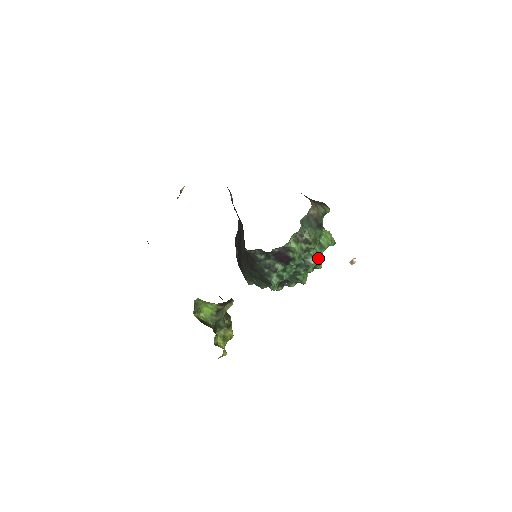
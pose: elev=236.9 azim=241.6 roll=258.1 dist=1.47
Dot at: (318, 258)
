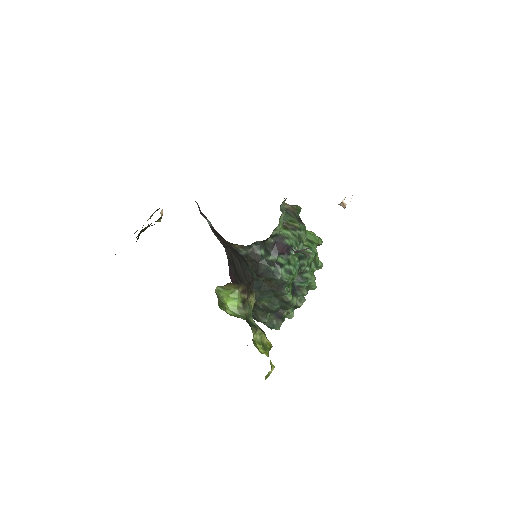
Dot at: (314, 248)
